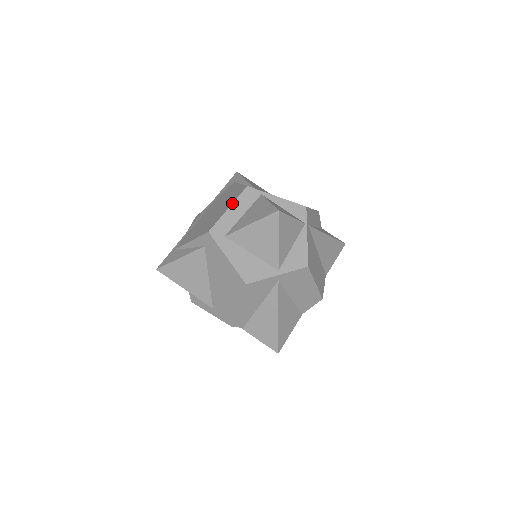
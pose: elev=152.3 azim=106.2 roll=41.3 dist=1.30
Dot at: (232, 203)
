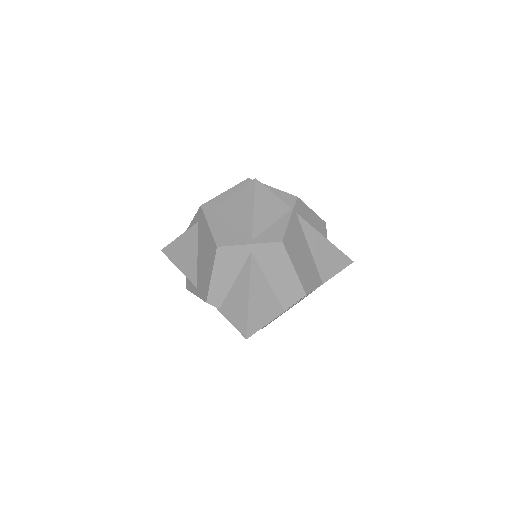
Dot at: (230, 188)
